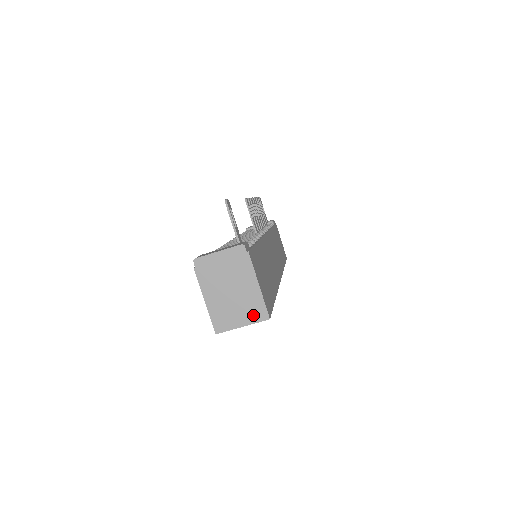
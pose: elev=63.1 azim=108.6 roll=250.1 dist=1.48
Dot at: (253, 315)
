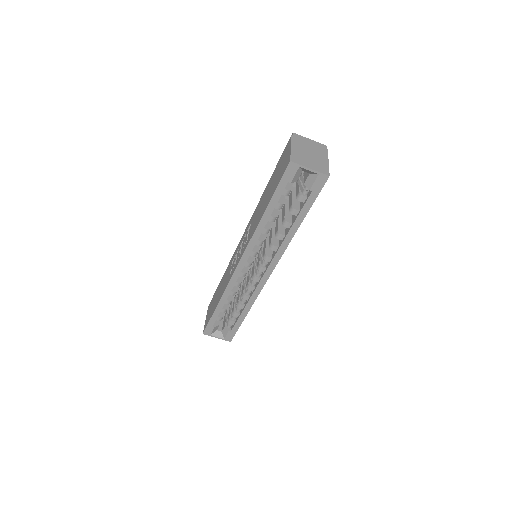
Dot at: (319, 169)
